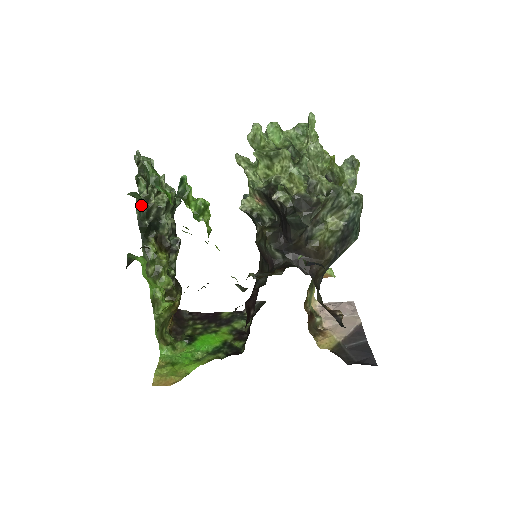
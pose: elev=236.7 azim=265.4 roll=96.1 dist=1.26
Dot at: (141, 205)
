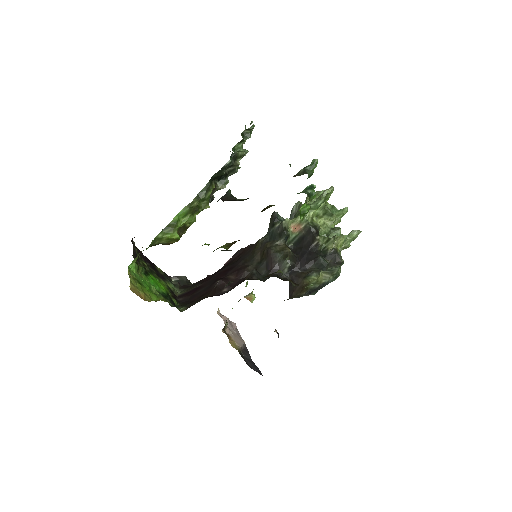
Dot at: (233, 158)
